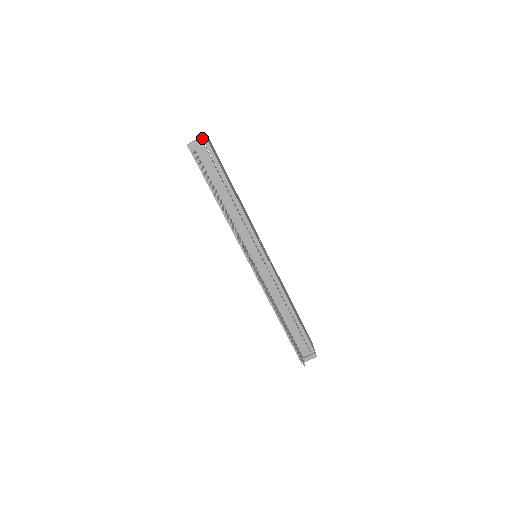
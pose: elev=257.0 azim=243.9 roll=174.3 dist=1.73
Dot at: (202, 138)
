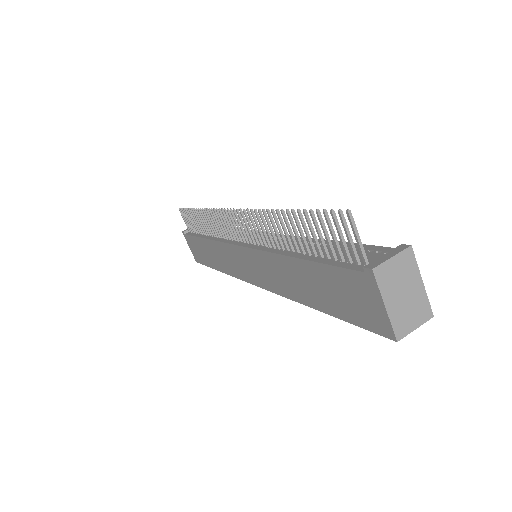
Dot at: occluded
